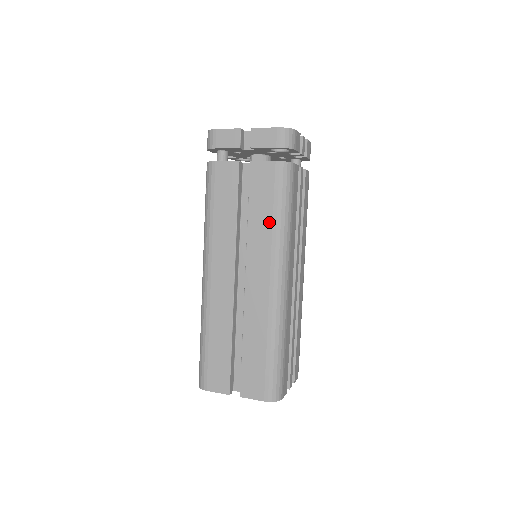
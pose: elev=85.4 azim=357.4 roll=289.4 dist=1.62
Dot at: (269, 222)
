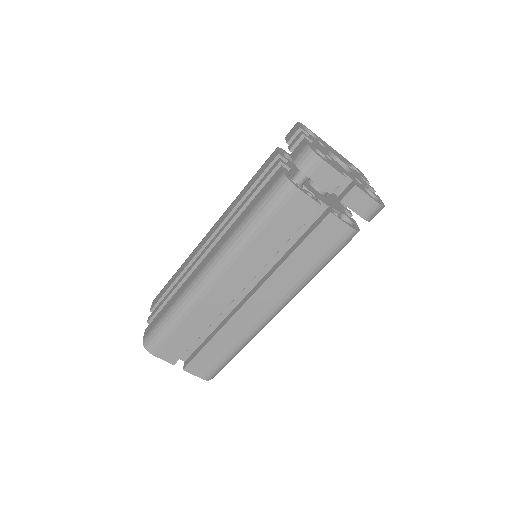
Dot at: (306, 269)
